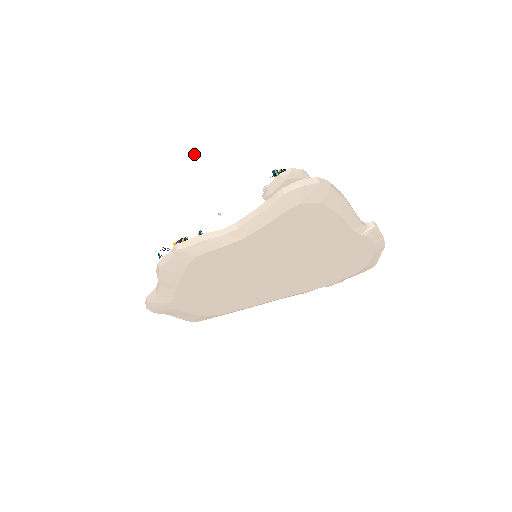
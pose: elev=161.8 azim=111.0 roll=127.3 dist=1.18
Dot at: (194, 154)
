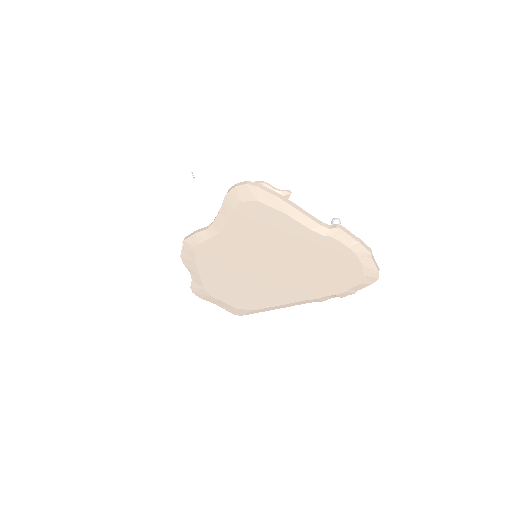
Dot at: (194, 177)
